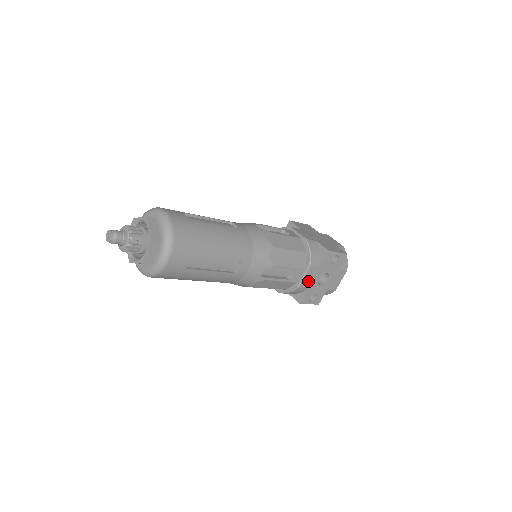
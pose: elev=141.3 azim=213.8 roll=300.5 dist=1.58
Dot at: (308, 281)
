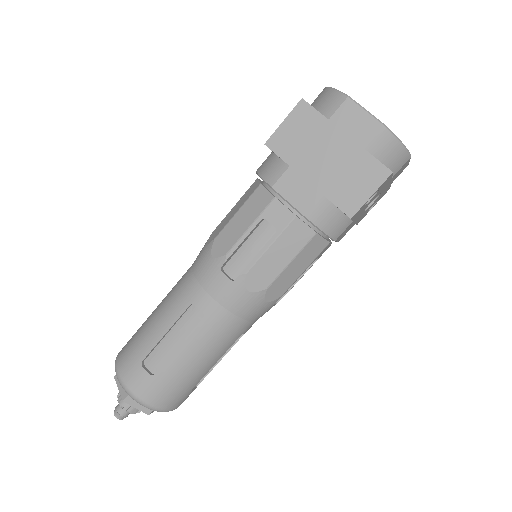
Dot at: (348, 229)
